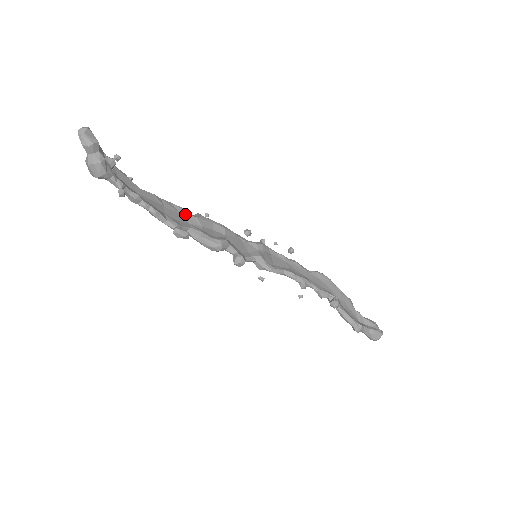
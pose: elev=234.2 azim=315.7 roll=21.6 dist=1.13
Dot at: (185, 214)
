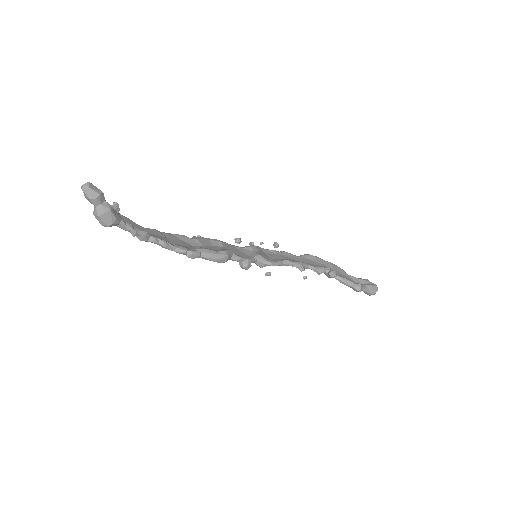
Dot at: (185, 239)
